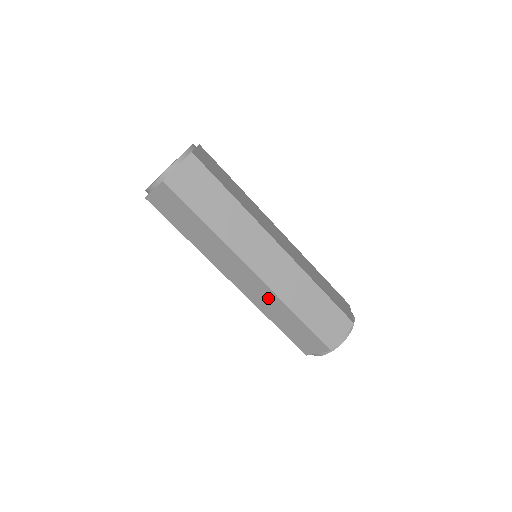
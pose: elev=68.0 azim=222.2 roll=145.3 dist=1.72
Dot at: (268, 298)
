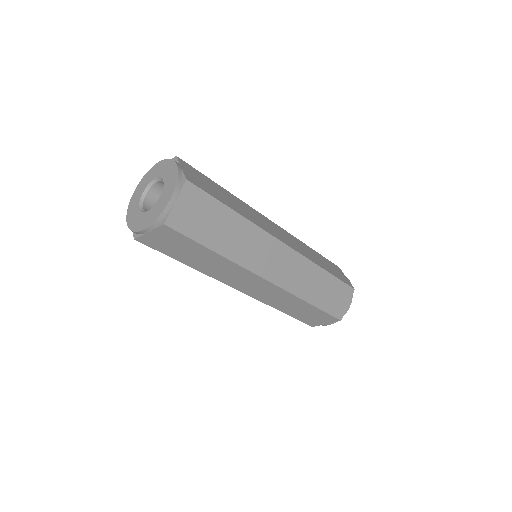
Dot at: occluded
